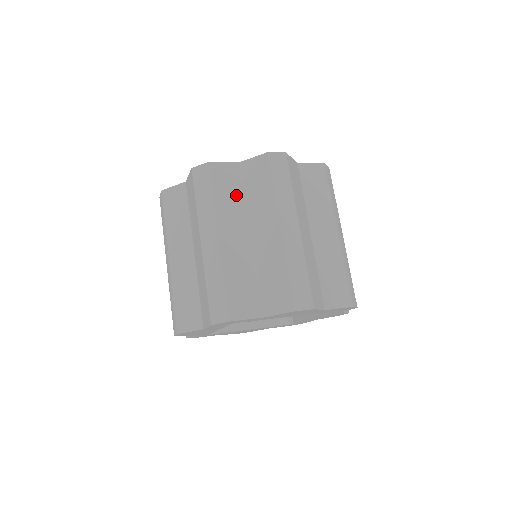
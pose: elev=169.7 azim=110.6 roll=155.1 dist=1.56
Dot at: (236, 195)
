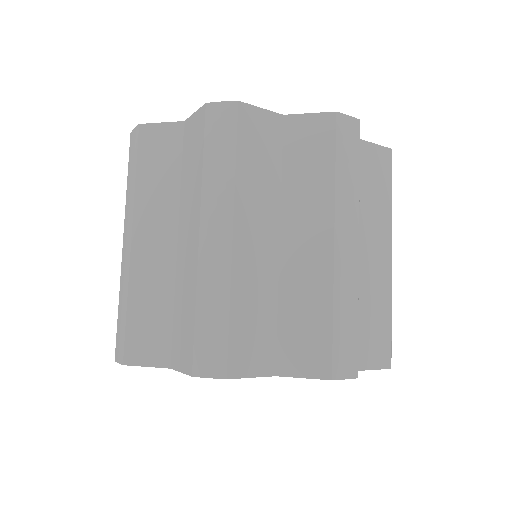
Dot at: (169, 174)
